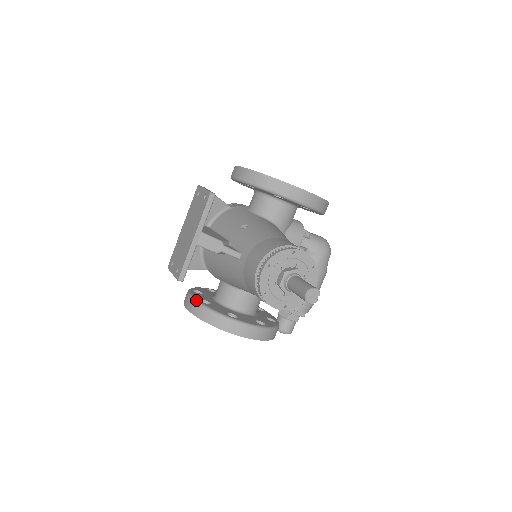
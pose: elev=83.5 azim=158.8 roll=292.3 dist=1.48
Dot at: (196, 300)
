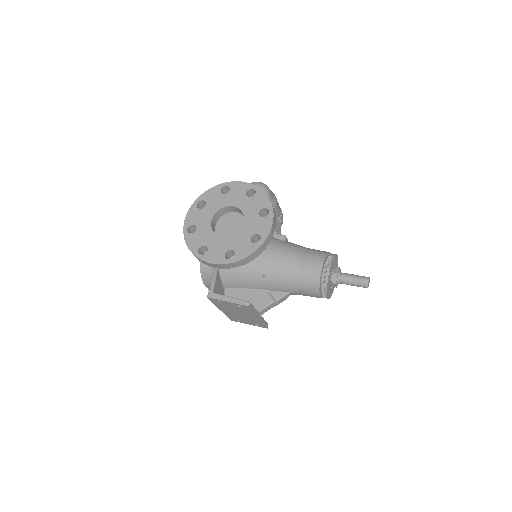
Dot at: occluded
